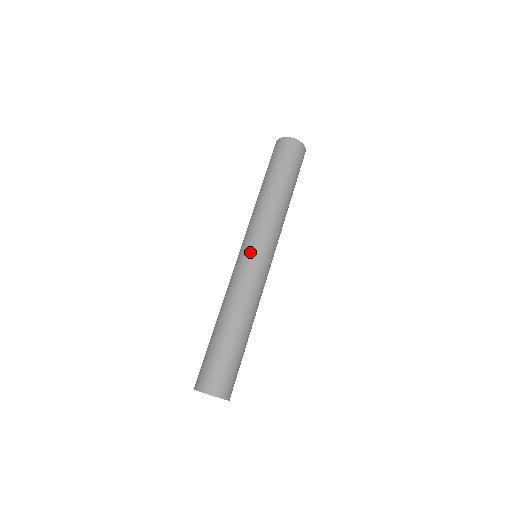
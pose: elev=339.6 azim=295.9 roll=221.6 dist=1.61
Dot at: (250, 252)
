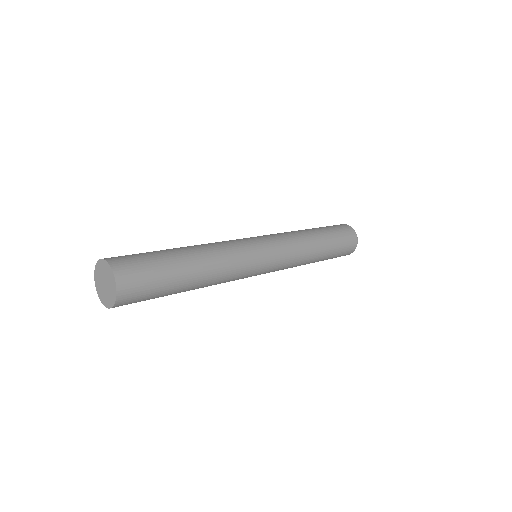
Dot at: (257, 238)
